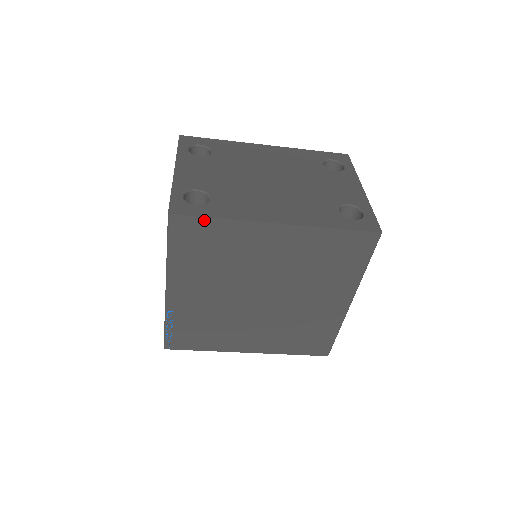
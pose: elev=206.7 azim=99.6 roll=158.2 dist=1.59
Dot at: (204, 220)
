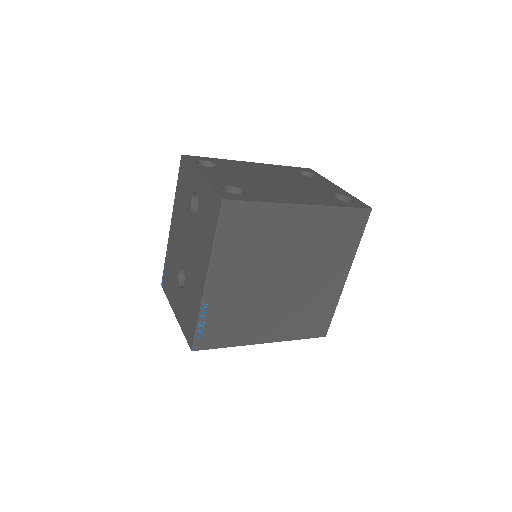
Dot at: (250, 204)
